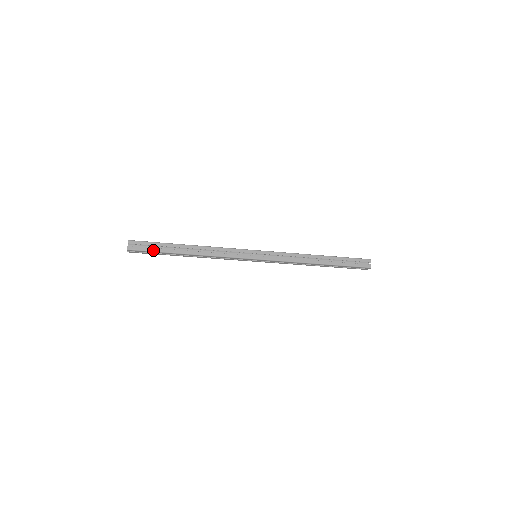
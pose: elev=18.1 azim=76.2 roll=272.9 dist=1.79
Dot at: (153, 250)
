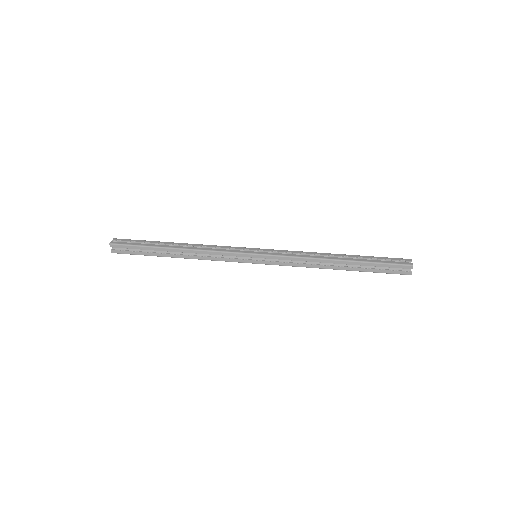
Dot at: (137, 254)
